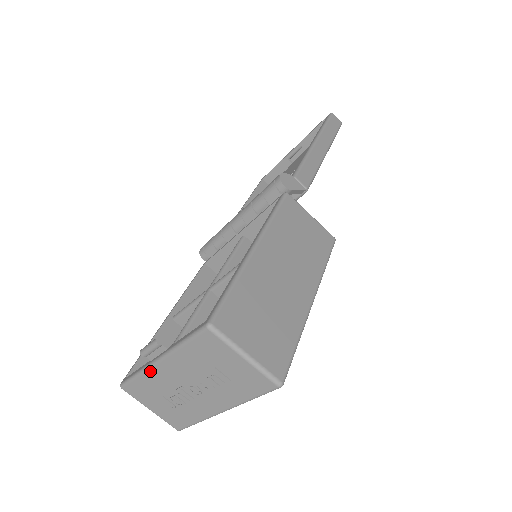
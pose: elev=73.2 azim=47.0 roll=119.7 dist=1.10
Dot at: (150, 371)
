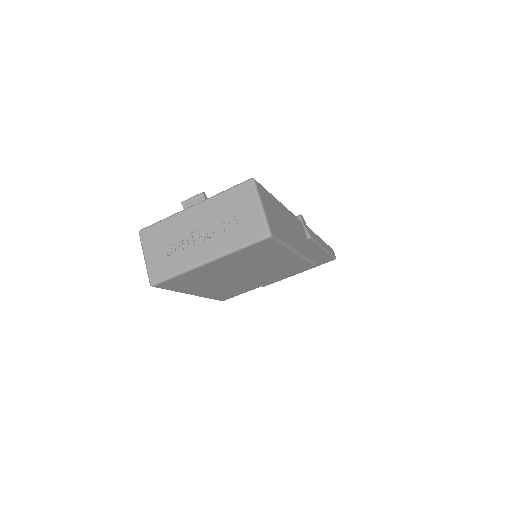
Dot at: (180, 214)
